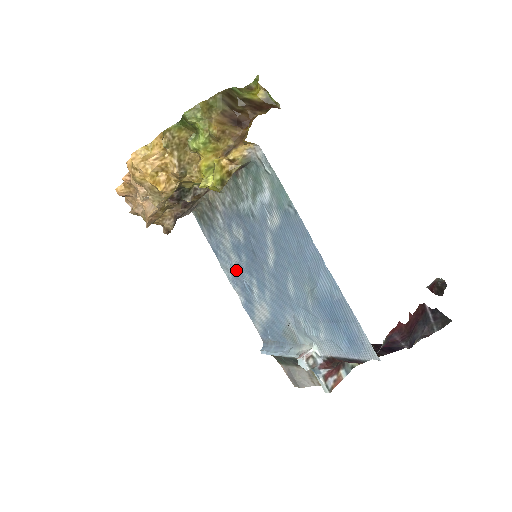
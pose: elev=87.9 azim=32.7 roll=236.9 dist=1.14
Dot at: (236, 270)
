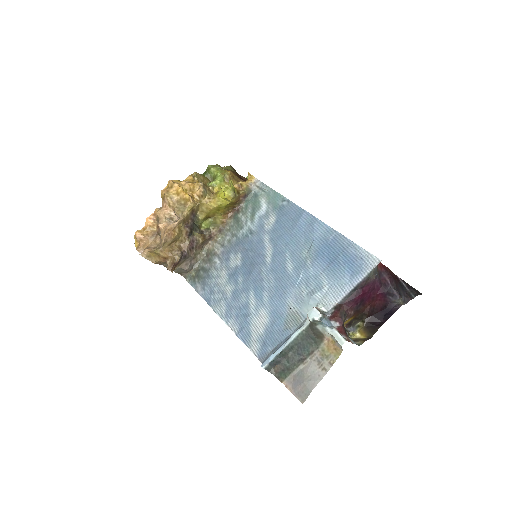
Dot at: (231, 299)
